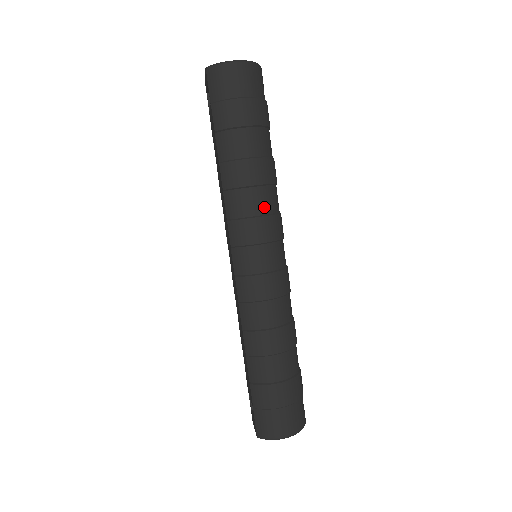
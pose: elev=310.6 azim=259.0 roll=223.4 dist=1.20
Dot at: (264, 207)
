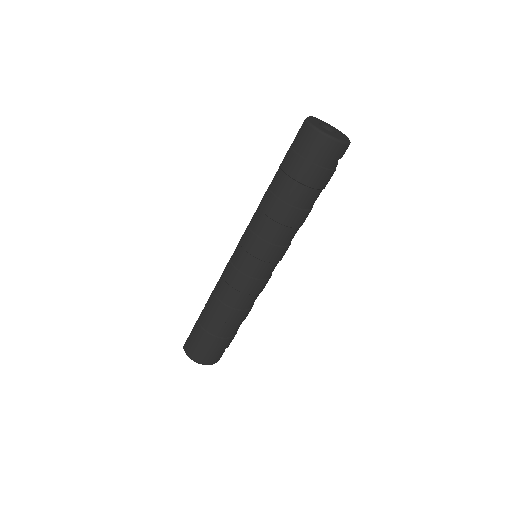
Dot at: (274, 238)
